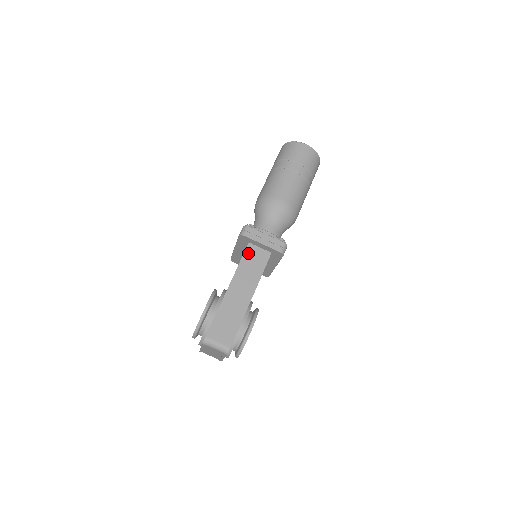
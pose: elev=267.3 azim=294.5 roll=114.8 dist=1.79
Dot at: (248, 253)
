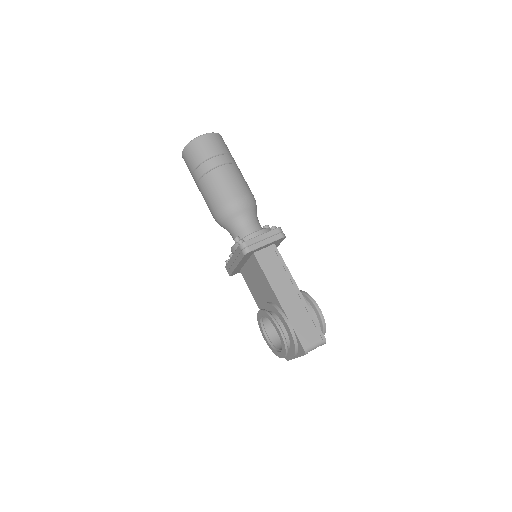
Dot at: (261, 261)
